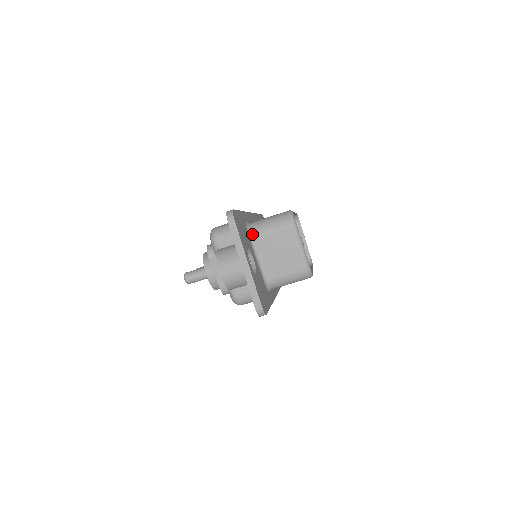
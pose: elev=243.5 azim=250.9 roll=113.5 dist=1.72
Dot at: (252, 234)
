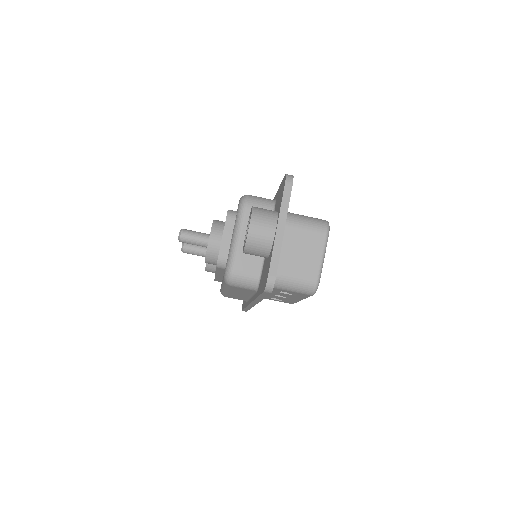
Dot at: occluded
